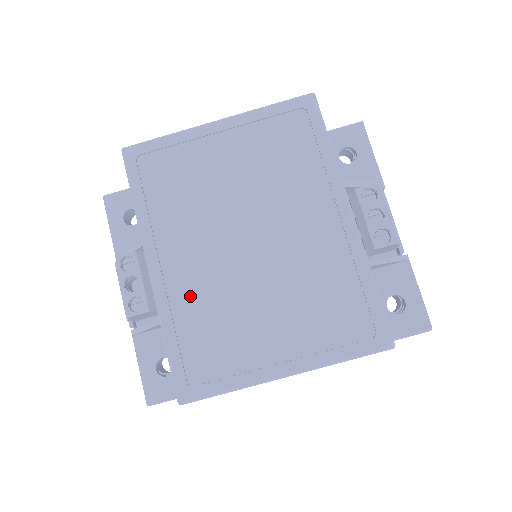
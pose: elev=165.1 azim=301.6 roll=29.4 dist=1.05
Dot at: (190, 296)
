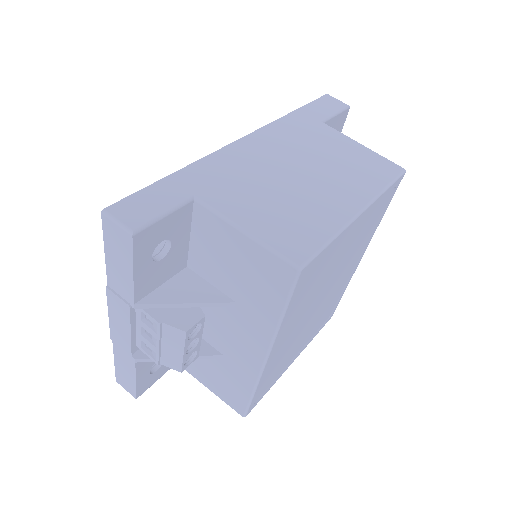
Dot at: (278, 357)
